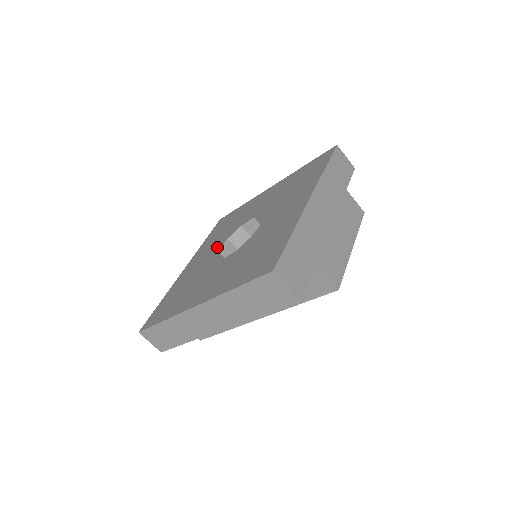
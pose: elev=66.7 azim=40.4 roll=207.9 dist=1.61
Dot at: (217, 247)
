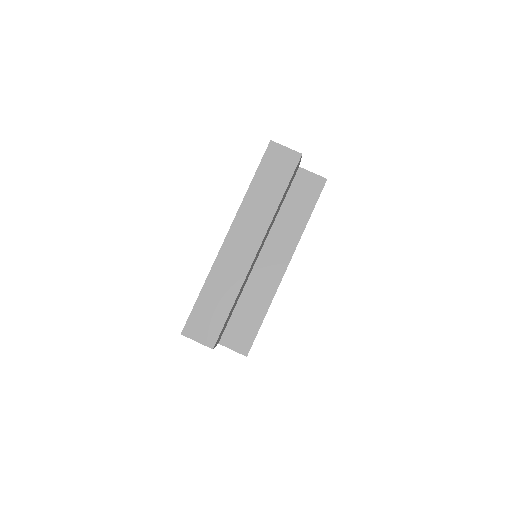
Dot at: occluded
